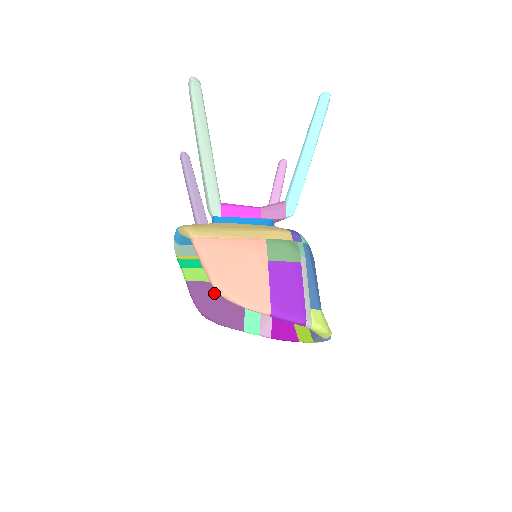
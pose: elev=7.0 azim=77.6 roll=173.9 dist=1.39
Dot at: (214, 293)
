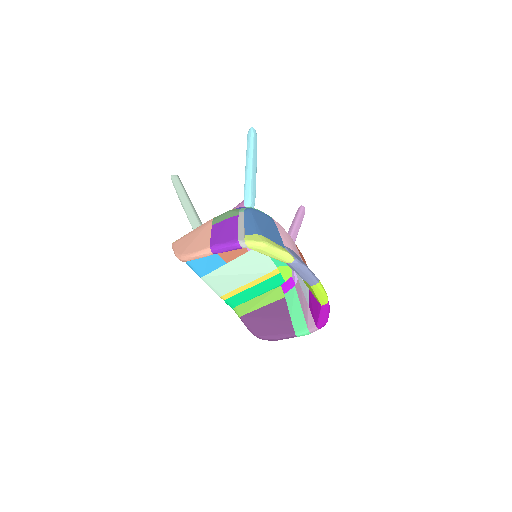
Dot at: (262, 316)
